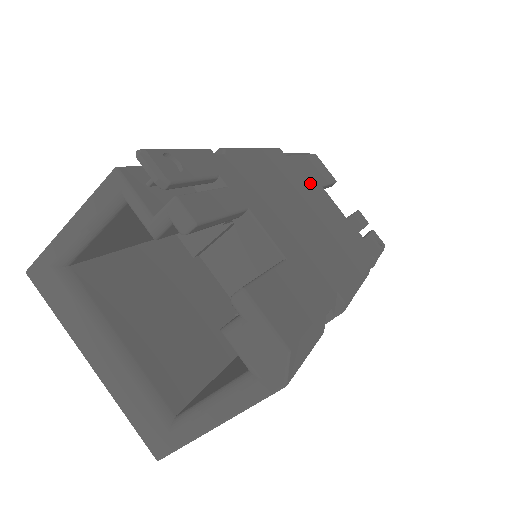
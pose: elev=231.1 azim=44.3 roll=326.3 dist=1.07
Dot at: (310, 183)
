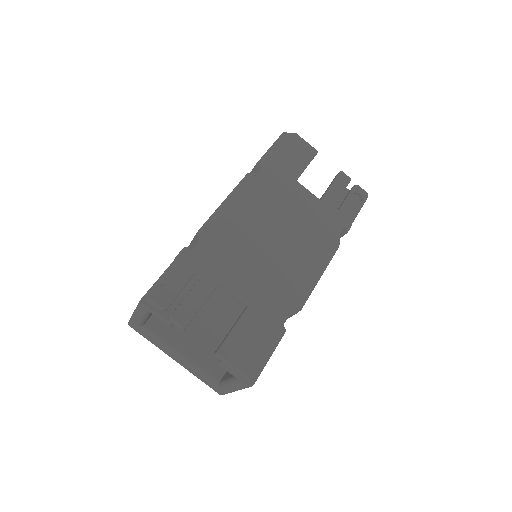
Dot at: (282, 191)
